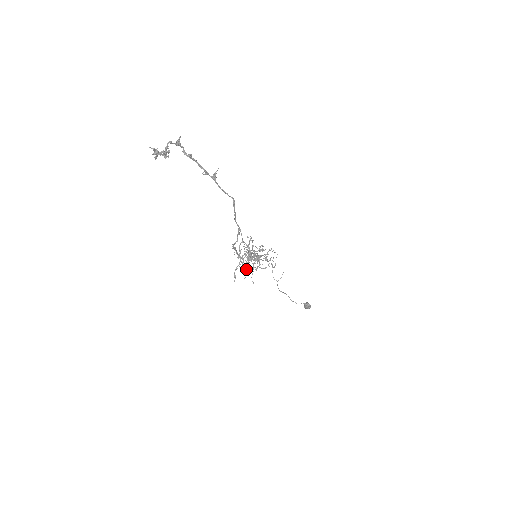
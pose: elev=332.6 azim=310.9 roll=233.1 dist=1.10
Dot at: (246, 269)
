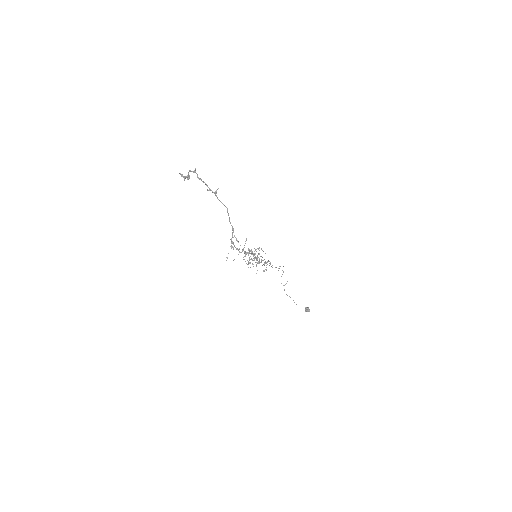
Dot at: (245, 261)
